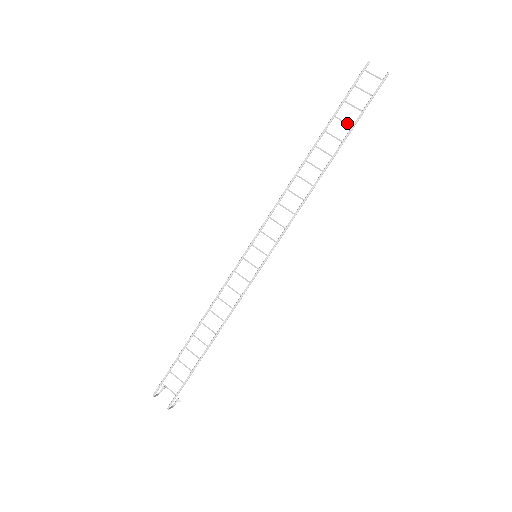
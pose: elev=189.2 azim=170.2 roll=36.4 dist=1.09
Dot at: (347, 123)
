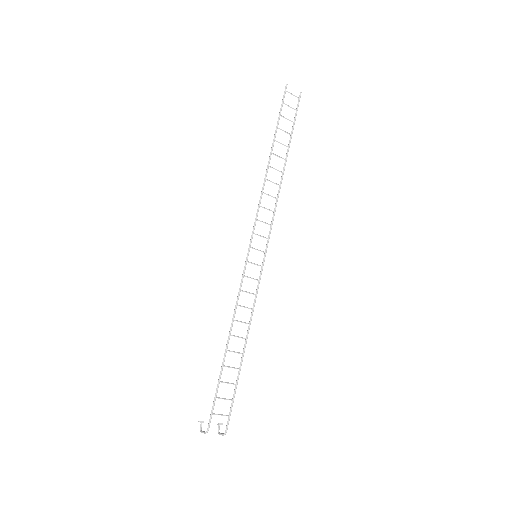
Dot at: (287, 132)
